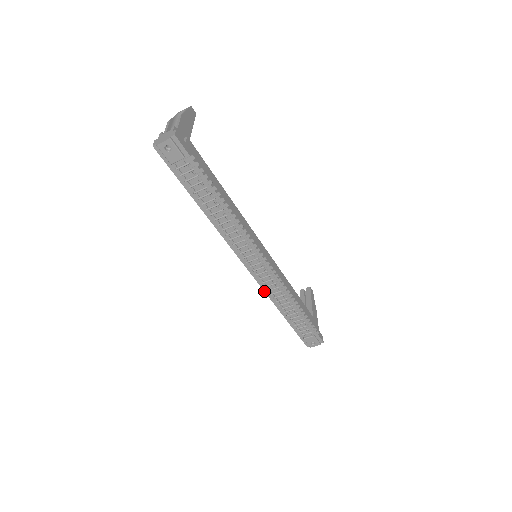
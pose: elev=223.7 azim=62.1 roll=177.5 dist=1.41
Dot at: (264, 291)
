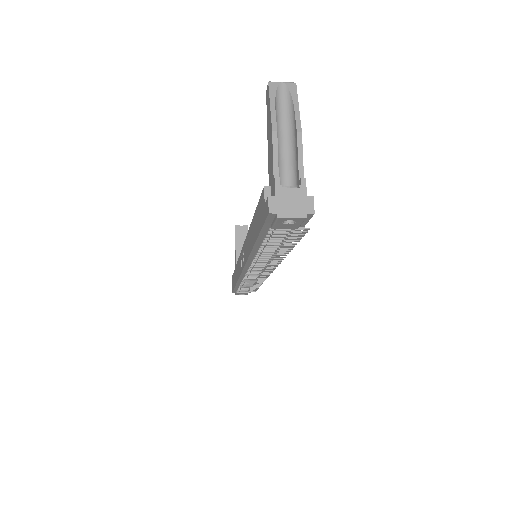
Dot at: (239, 278)
